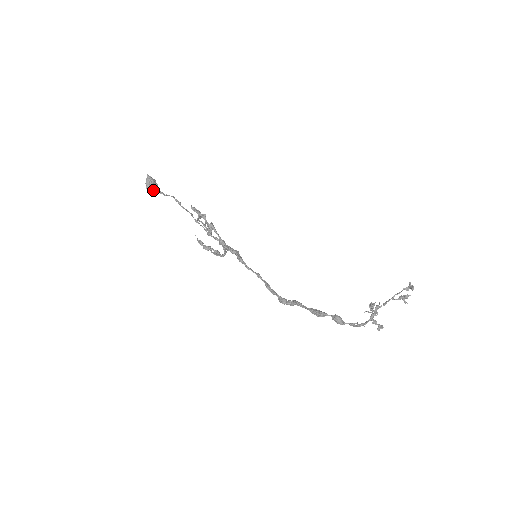
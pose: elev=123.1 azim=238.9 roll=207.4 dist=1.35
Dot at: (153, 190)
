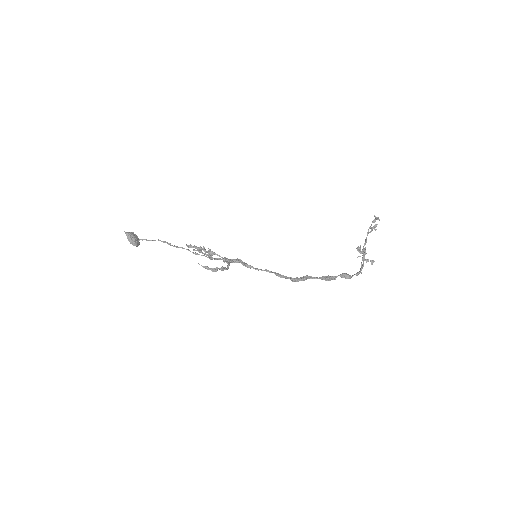
Dot at: (137, 242)
